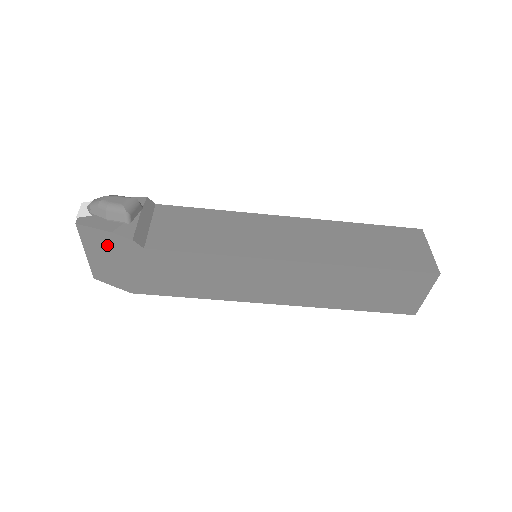
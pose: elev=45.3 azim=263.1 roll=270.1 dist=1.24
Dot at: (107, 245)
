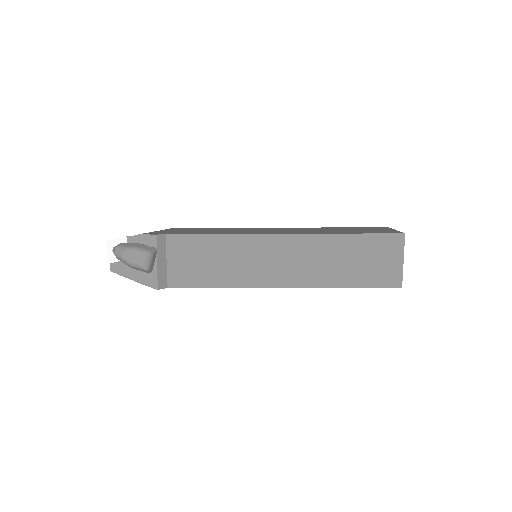
Dot at: occluded
